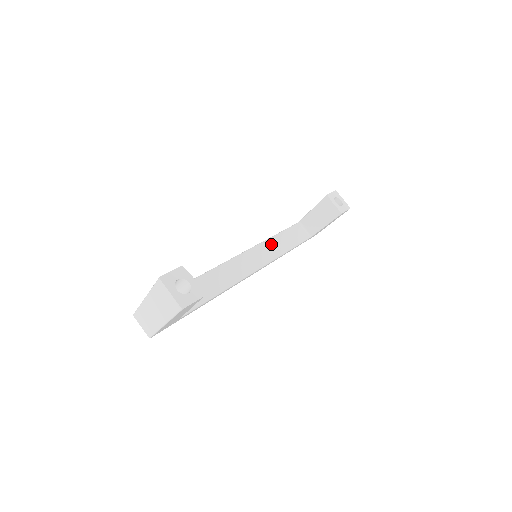
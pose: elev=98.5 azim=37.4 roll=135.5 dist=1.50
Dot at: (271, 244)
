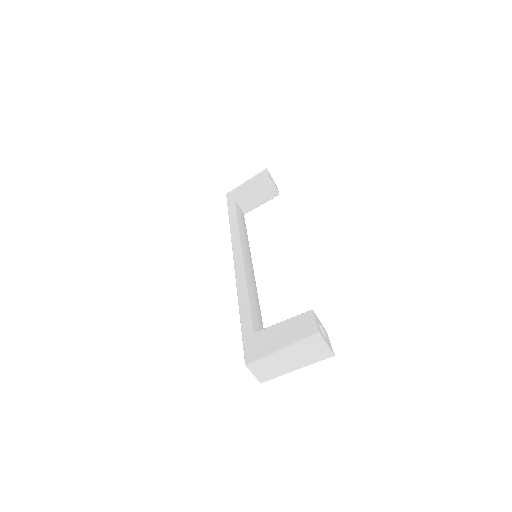
Dot at: (243, 235)
